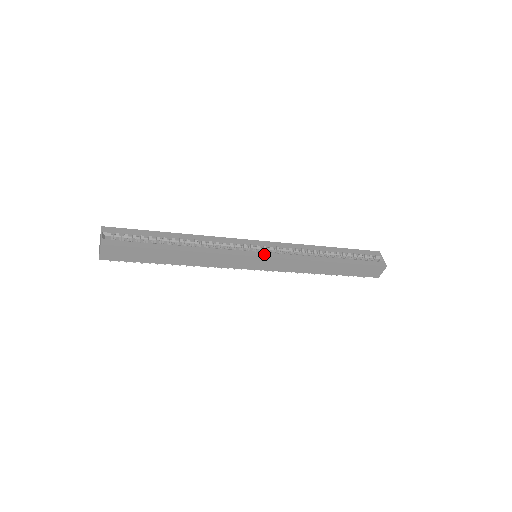
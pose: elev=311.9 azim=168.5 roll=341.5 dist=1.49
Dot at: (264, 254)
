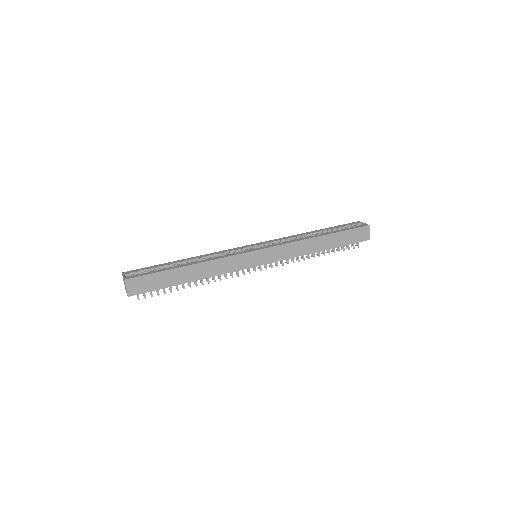
Dot at: (260, 248)
